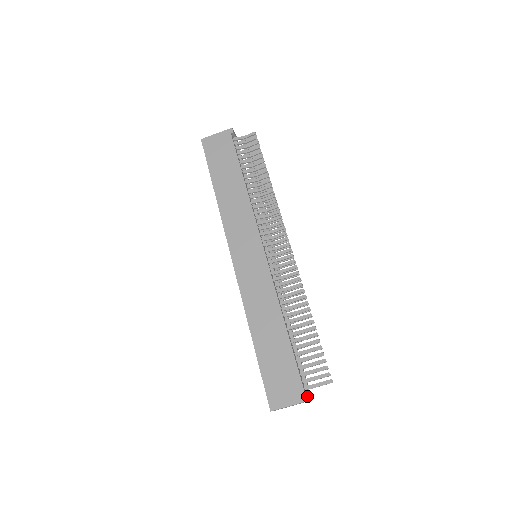
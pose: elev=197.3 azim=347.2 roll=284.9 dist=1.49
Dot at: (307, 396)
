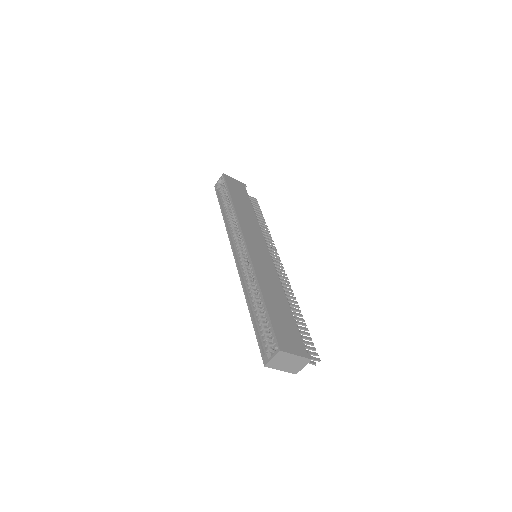
Dot at: (309, 355)
